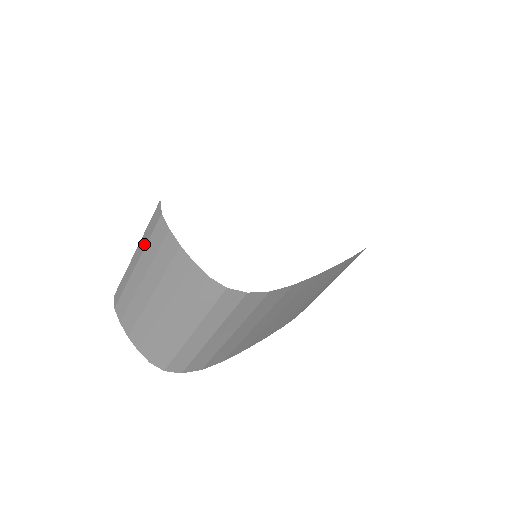
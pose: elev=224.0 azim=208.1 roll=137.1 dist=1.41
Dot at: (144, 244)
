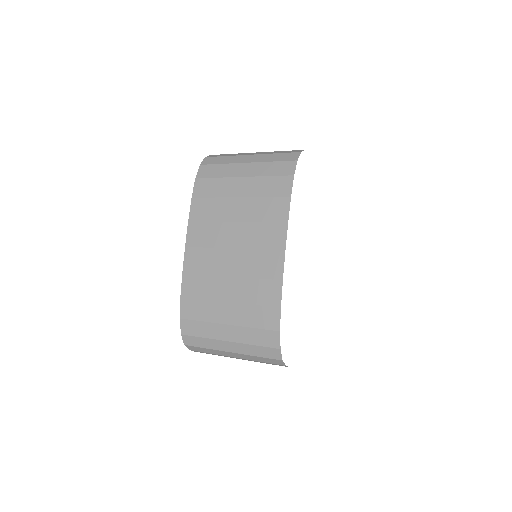
Dot at: (253, 360)
